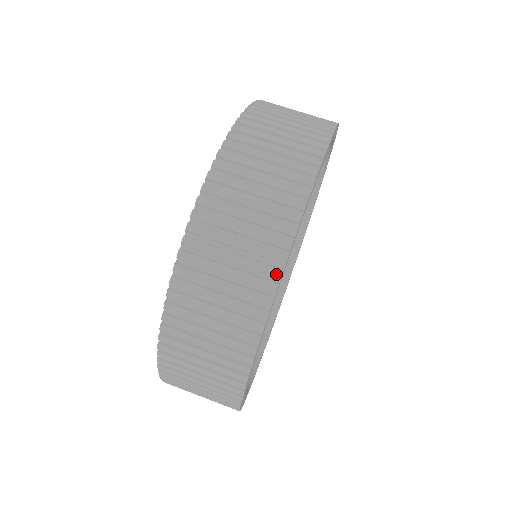
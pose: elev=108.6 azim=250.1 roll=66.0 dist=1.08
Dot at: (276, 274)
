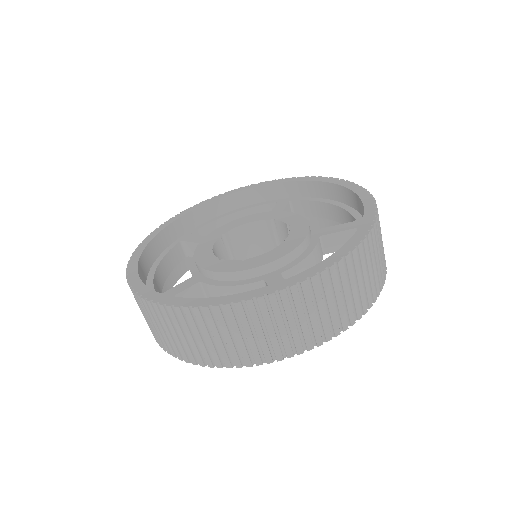
Dot at: (185, 359)
